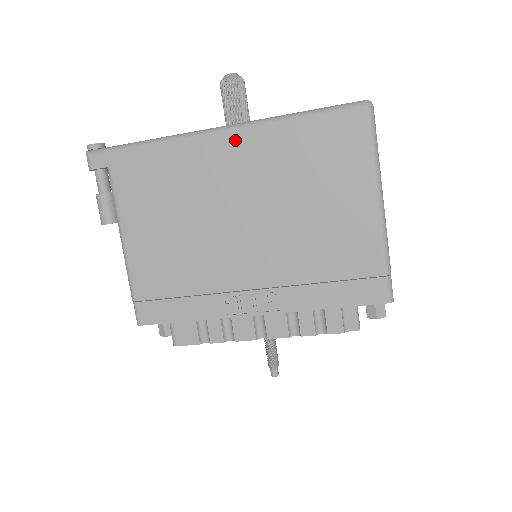
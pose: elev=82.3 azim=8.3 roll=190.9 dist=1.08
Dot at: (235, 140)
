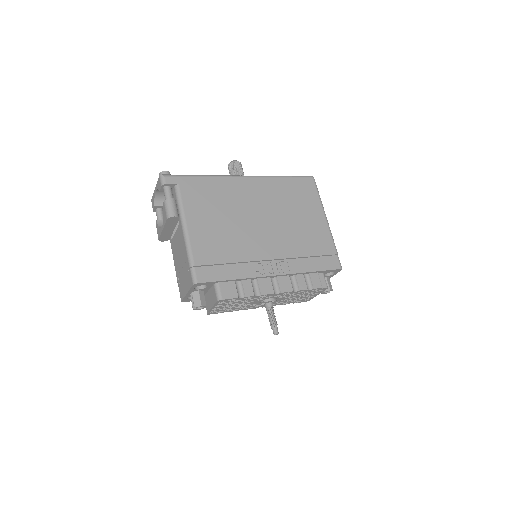
Dot at: (253, 182)
